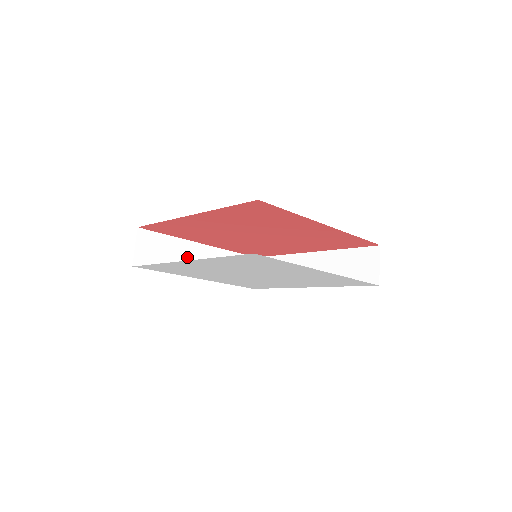
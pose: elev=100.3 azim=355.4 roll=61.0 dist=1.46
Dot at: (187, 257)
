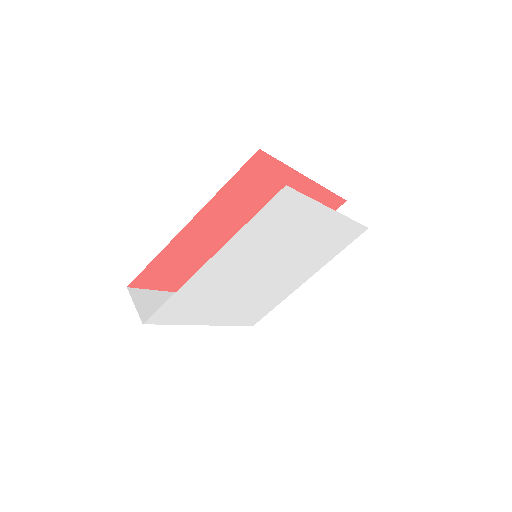
Dot at: occluded
